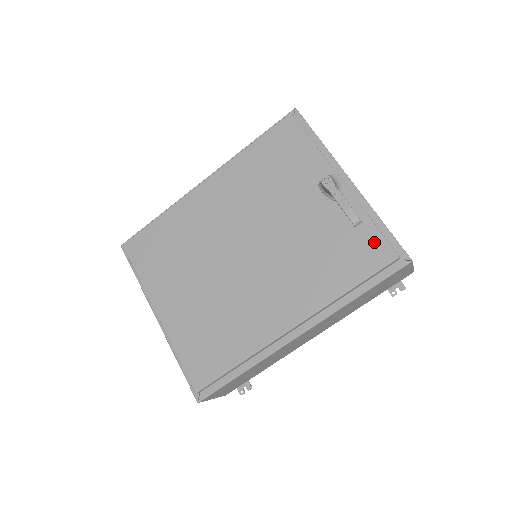
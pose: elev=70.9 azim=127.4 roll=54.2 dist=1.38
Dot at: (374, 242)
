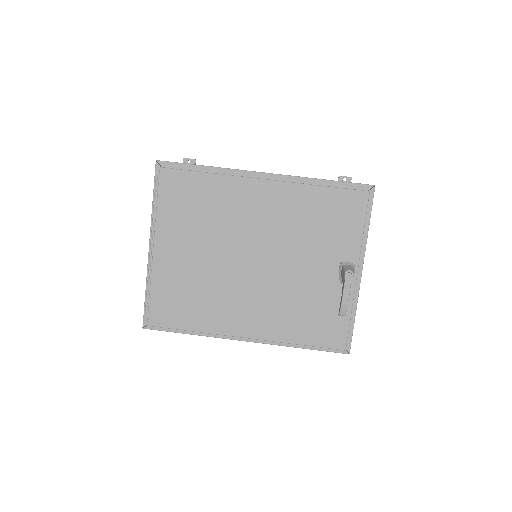
Dot at: (340, 330)
